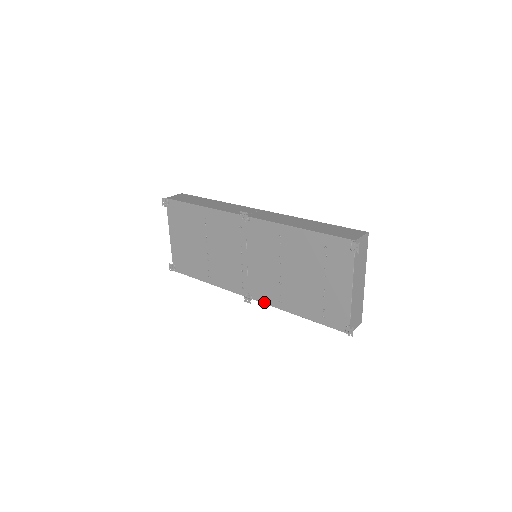
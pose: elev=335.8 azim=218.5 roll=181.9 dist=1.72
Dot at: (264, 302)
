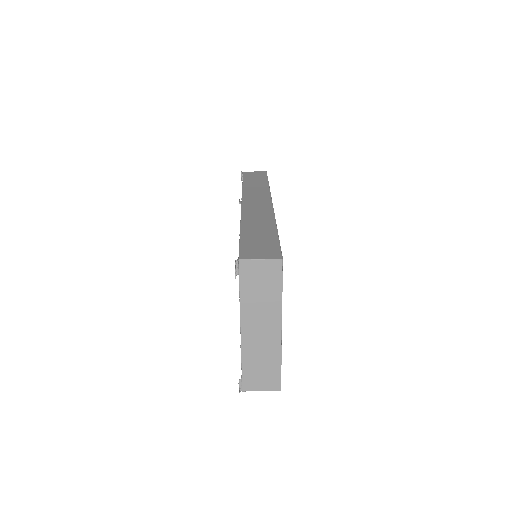
Dot at: occluded
